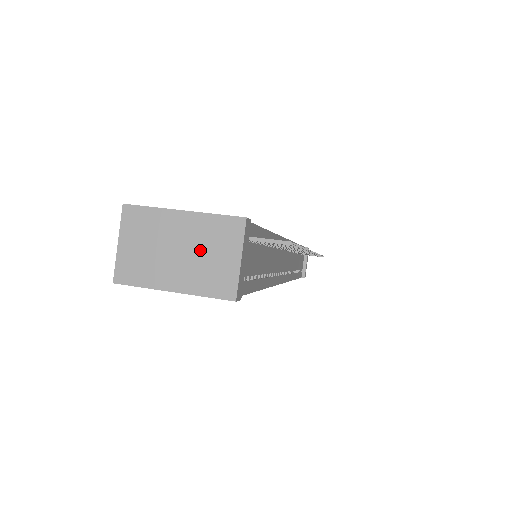
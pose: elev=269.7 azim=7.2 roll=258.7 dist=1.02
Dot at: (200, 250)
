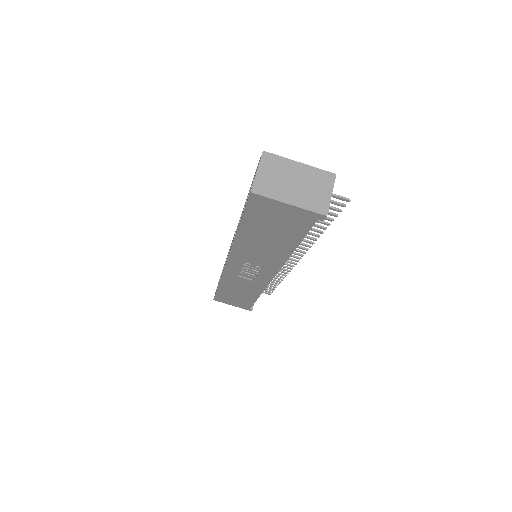
Dot at: (308, 185)
